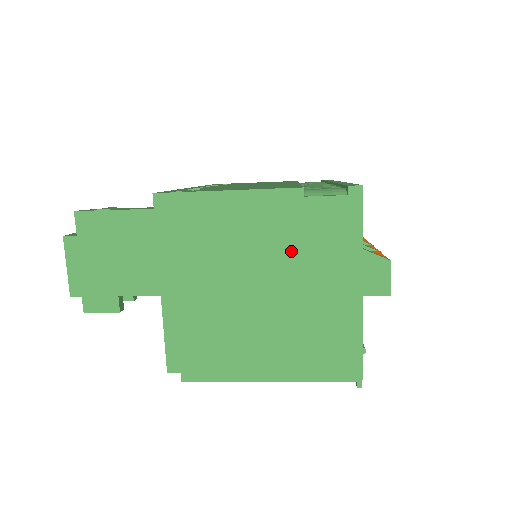
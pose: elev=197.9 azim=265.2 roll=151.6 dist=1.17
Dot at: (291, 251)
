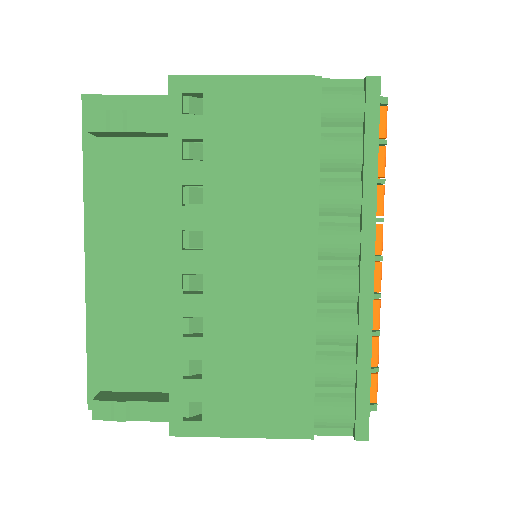
Dot at: occluded
